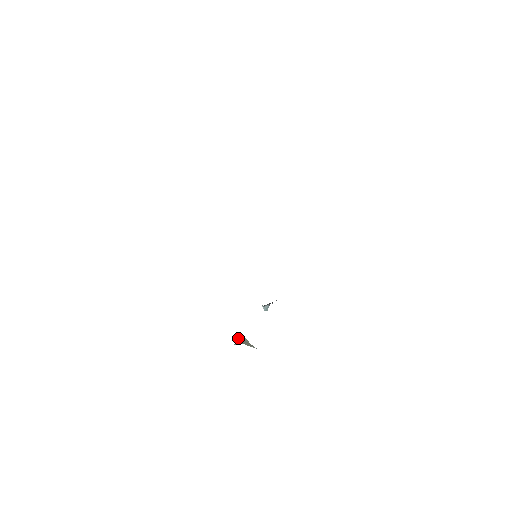
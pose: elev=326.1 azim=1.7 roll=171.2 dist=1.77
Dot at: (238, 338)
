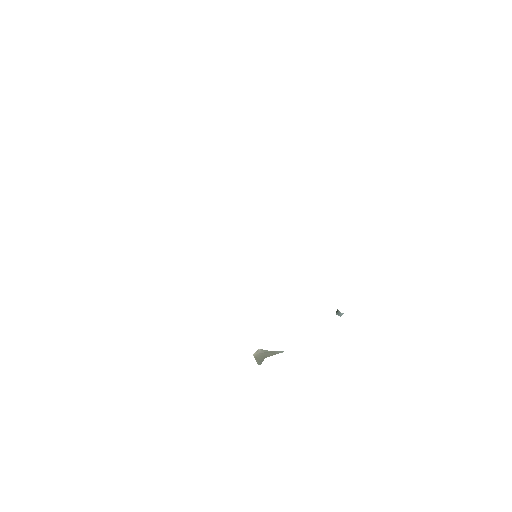
Dot at: (253, 355)
